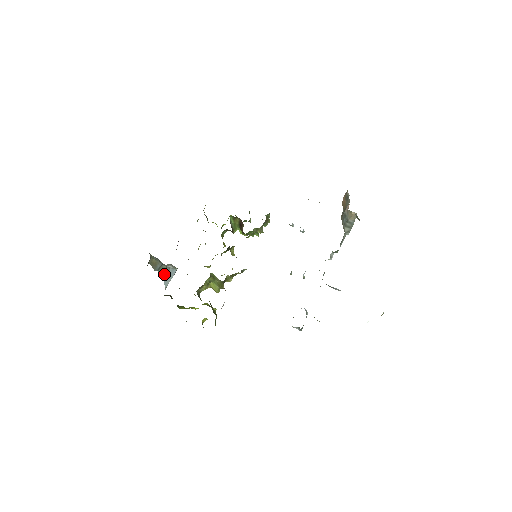
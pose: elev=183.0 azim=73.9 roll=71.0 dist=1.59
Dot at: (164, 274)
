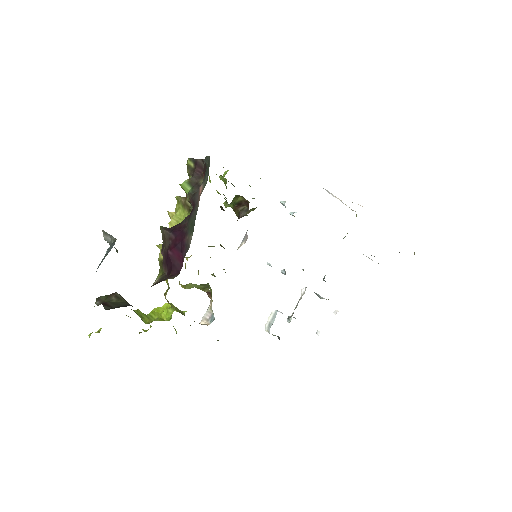
Dot at: occluded
